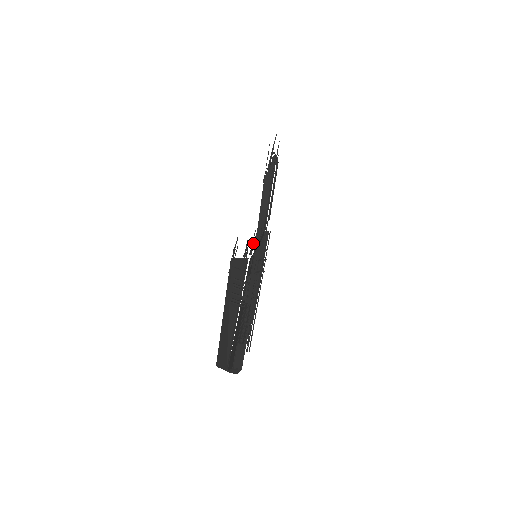
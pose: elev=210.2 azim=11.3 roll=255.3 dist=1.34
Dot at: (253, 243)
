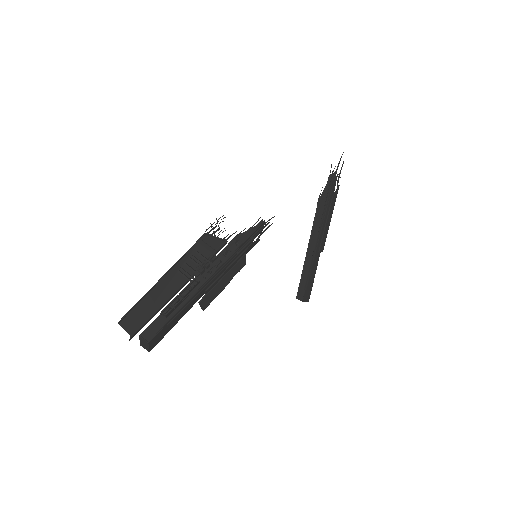
Dot at: occluded
